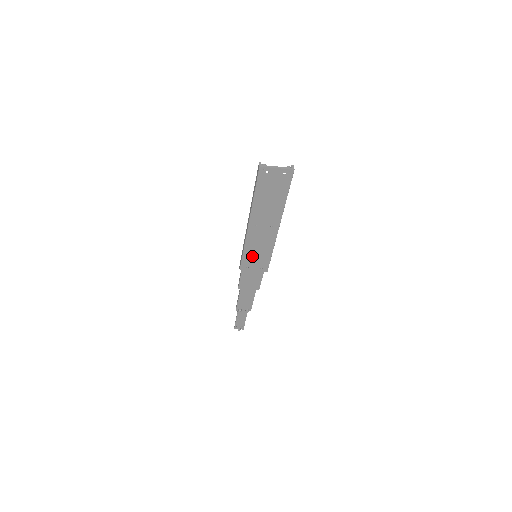
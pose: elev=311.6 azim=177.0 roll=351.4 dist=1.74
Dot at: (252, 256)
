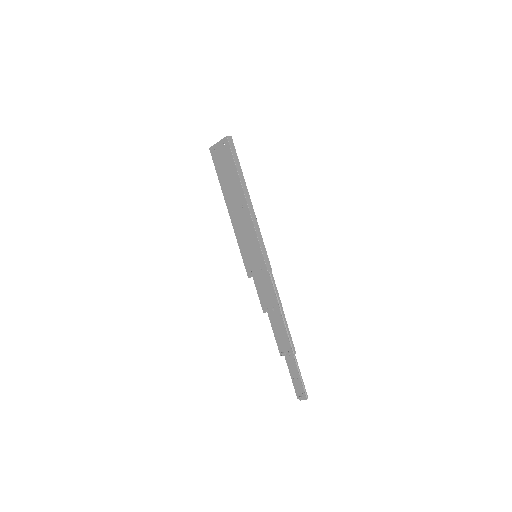
Dot at: (248, 253)
